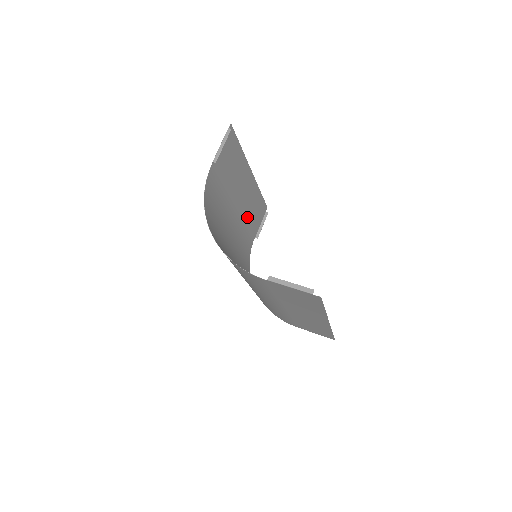
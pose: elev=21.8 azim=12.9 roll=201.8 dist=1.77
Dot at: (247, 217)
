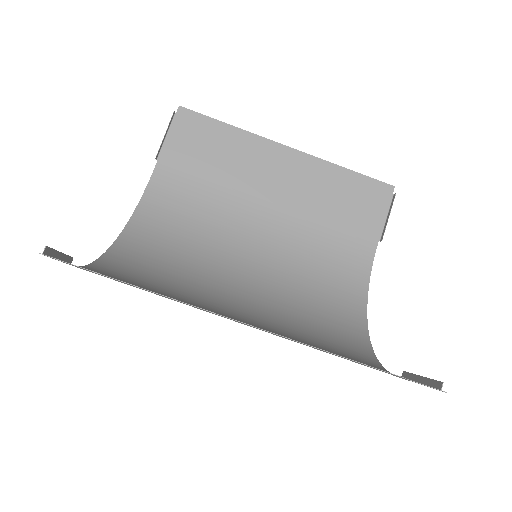
Dot at: (321, 212)
